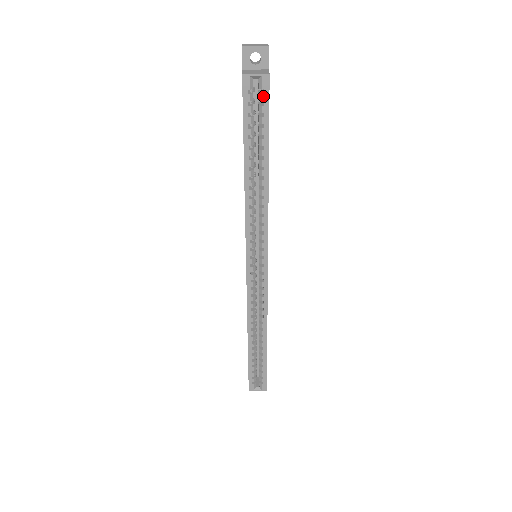
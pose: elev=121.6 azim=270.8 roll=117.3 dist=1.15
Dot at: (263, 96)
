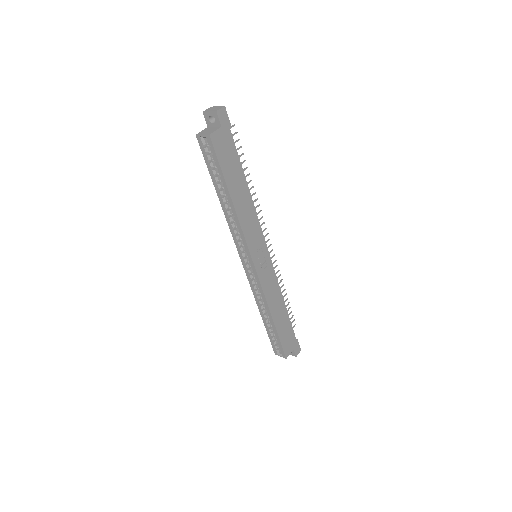
Dot at: (211, 149)
